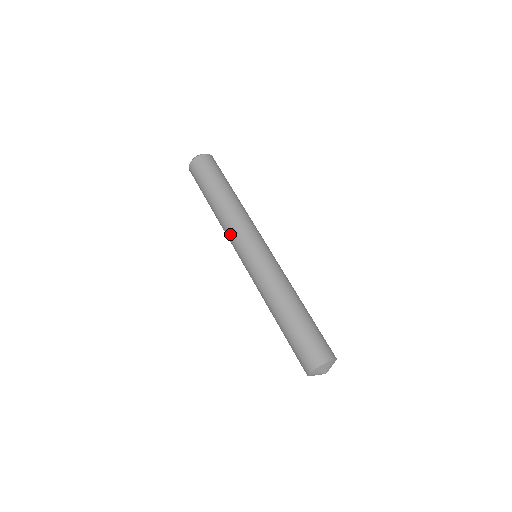
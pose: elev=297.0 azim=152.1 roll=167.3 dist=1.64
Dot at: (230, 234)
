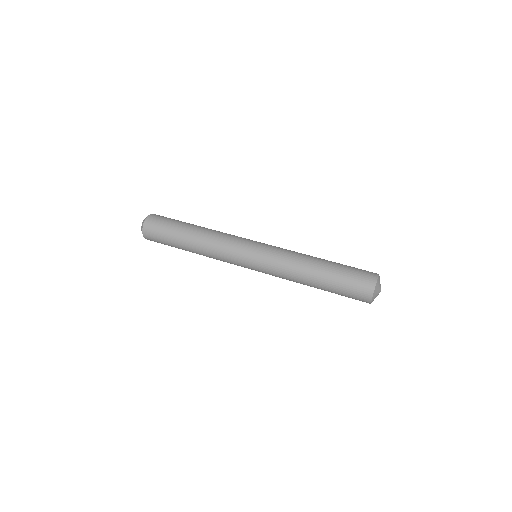
Dot at: (225, 247)
